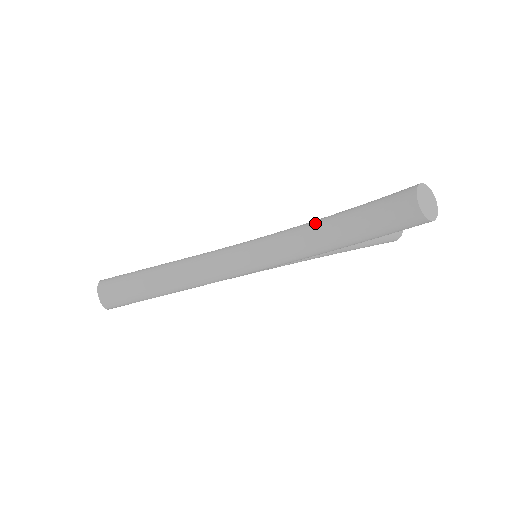
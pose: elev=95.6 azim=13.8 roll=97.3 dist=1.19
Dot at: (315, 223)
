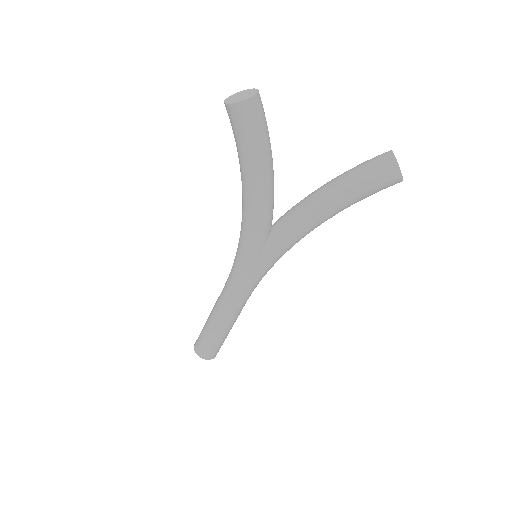
Dot at: occluded
